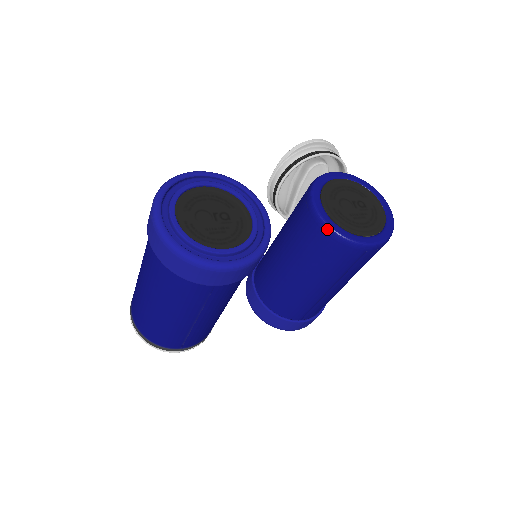
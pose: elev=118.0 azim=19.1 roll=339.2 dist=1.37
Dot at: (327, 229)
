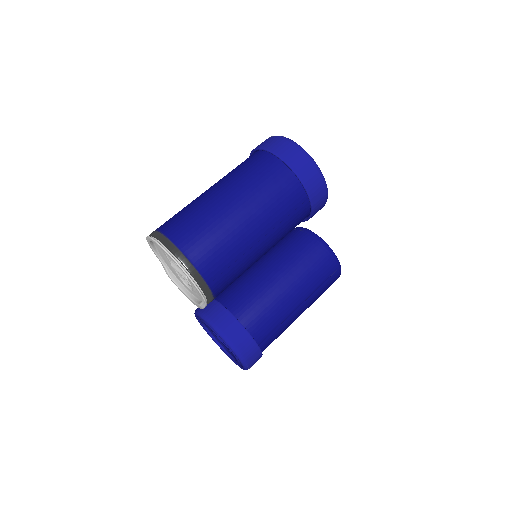
Dot at: (322, 241)
